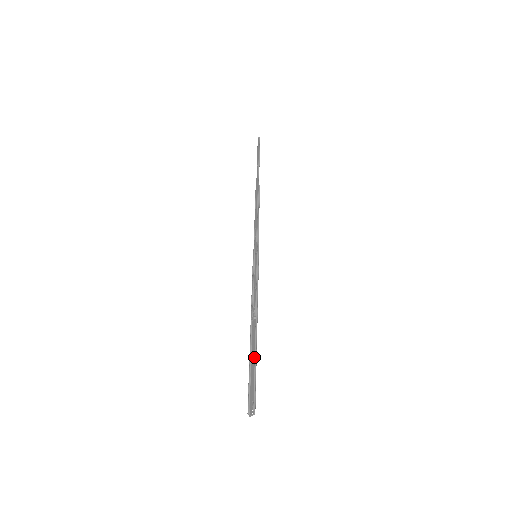
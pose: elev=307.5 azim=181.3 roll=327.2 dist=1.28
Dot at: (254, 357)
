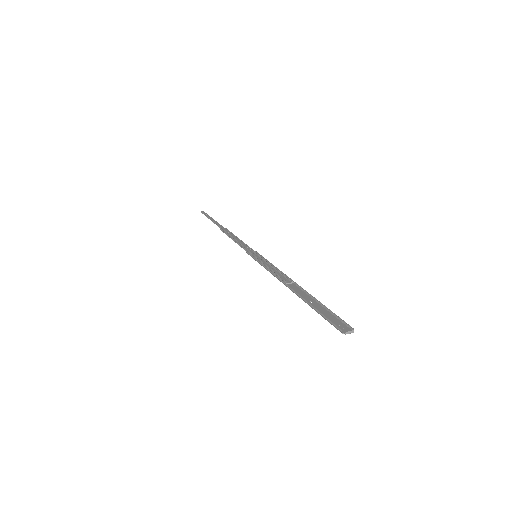
Dot at: (314, 302)
